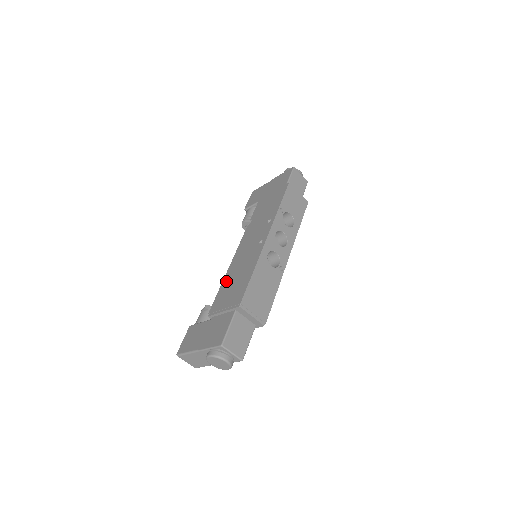
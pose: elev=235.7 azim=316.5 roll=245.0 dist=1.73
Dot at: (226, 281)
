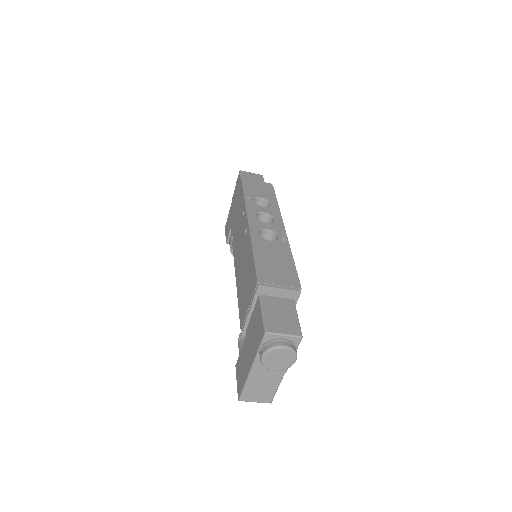
Dot at: (239, 291)
